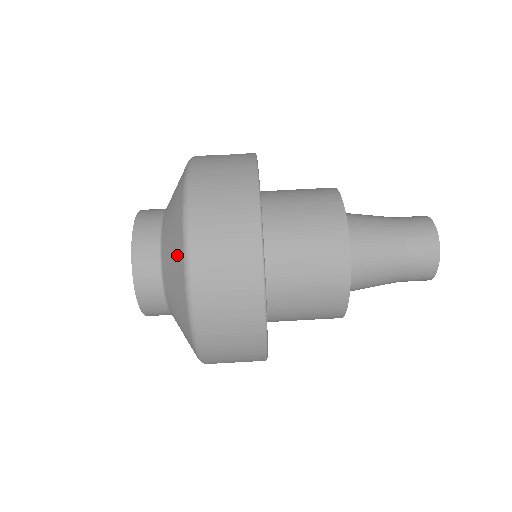
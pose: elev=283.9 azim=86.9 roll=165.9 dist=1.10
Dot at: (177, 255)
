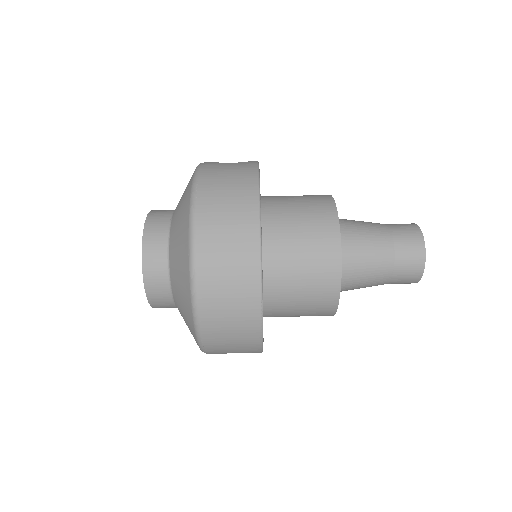
Dot at: (183, 259)
